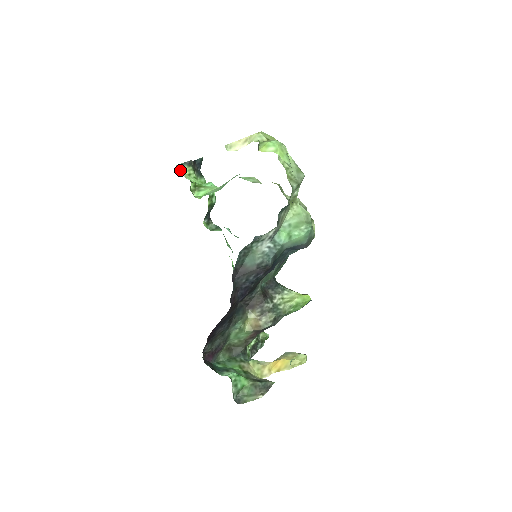
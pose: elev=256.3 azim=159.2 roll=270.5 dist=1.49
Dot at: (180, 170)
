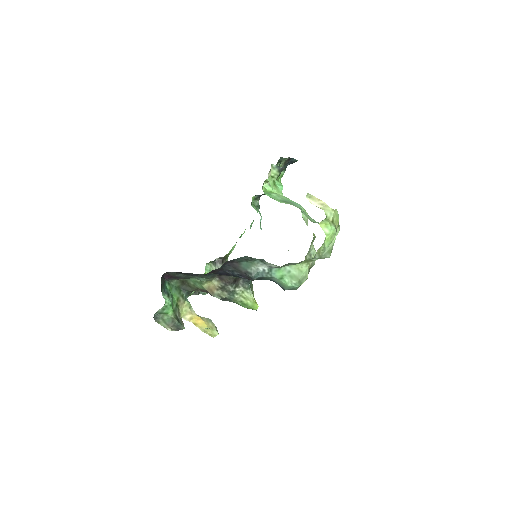
Dot at: (270, 170)
